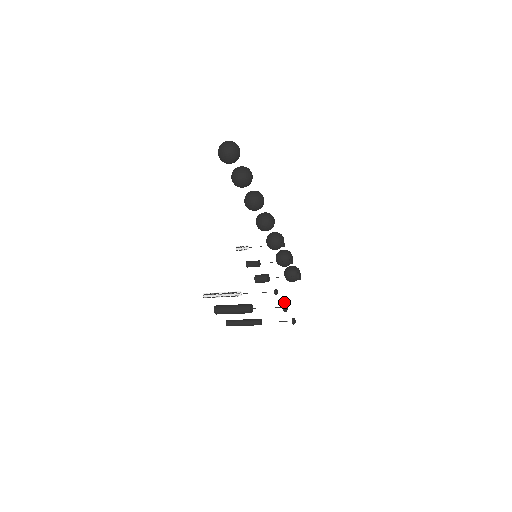
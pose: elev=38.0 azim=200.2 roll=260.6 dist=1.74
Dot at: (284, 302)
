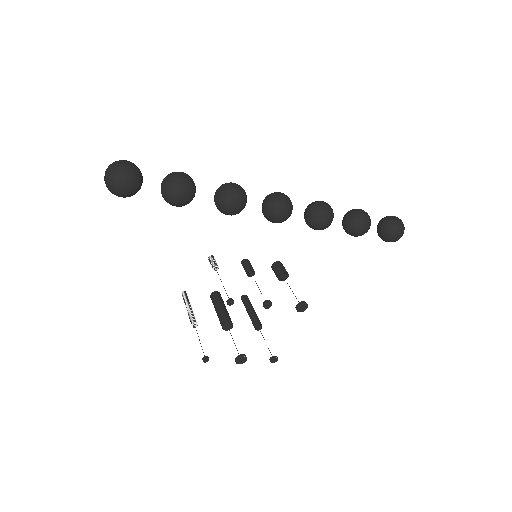
Dot at: (239, 355)
